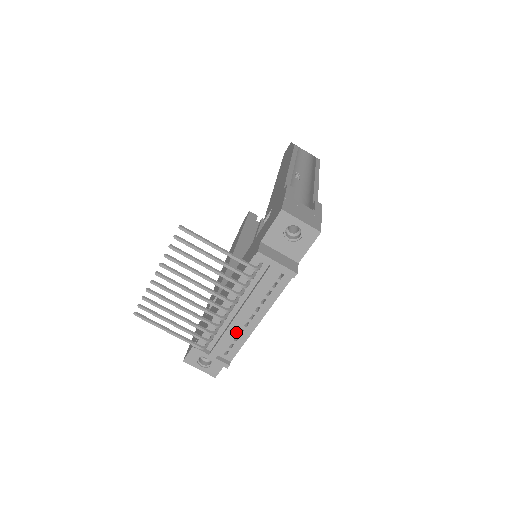
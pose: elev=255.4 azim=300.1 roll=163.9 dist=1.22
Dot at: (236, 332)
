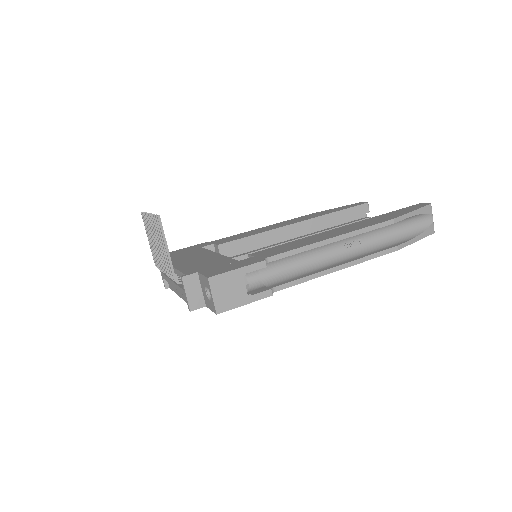
Dot at: occluded
